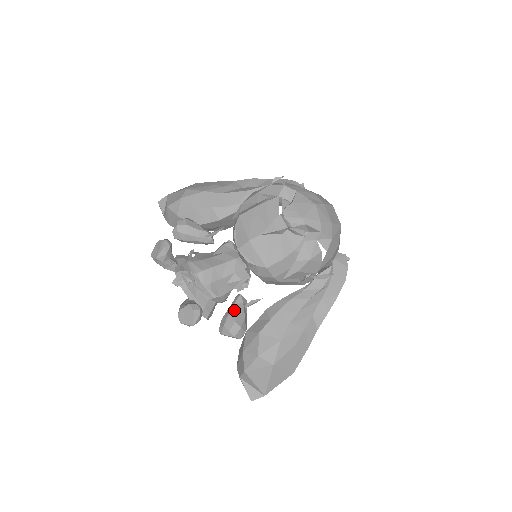
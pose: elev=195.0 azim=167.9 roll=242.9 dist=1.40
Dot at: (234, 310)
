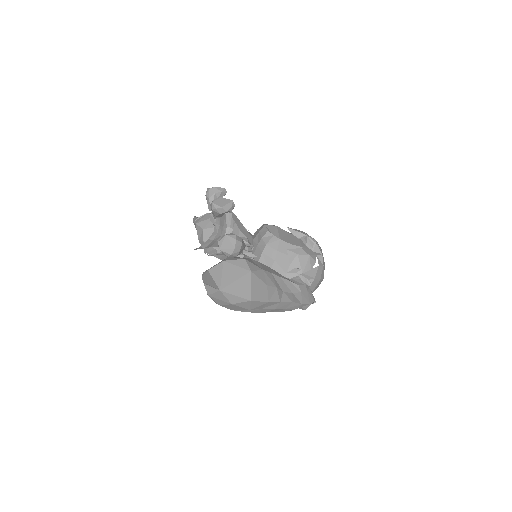
Dot at: occluded
